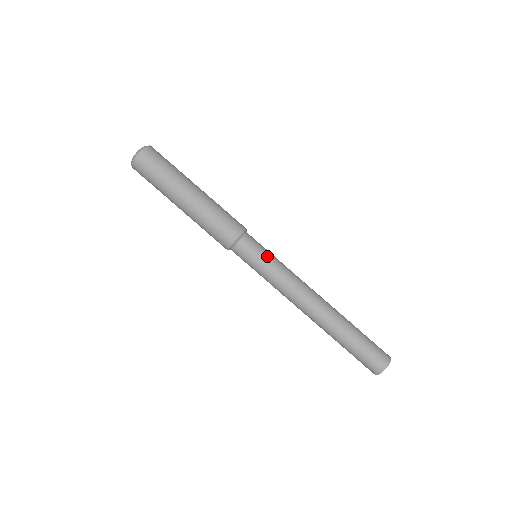
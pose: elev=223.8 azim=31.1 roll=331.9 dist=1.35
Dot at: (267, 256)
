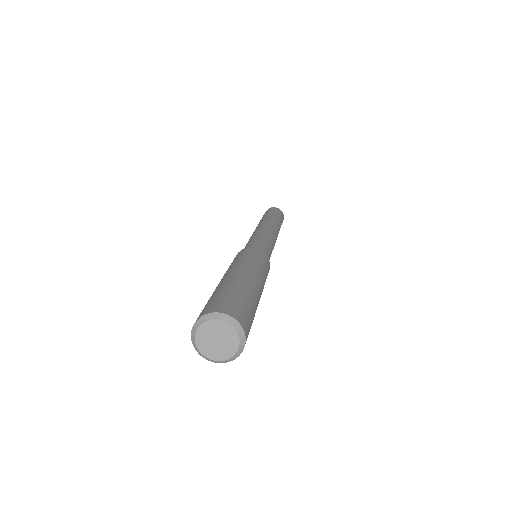
Dot at: occluded
